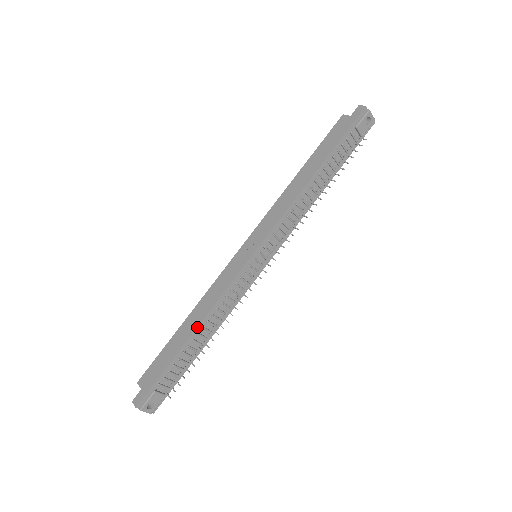
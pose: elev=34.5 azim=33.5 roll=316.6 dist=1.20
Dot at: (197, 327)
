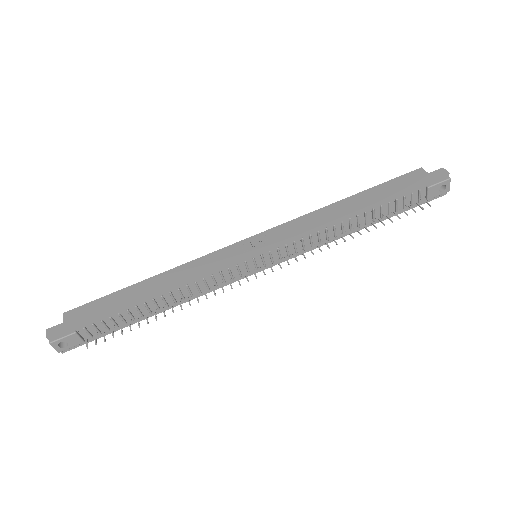
Dot at: (156, 293)
